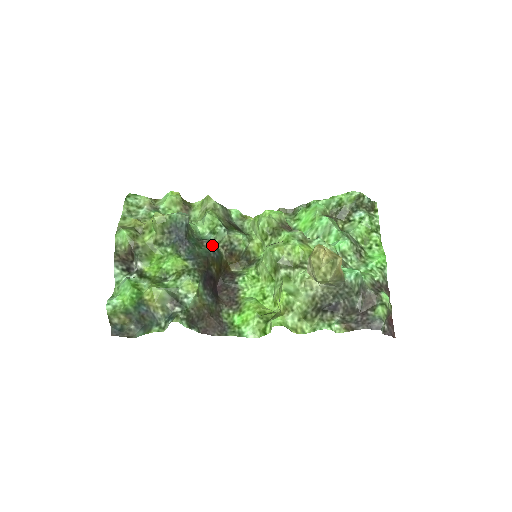
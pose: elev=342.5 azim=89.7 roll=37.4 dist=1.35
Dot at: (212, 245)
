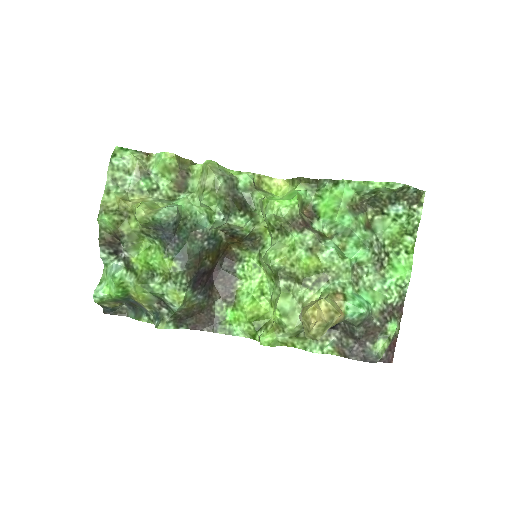
Dot at: (208, 235)
